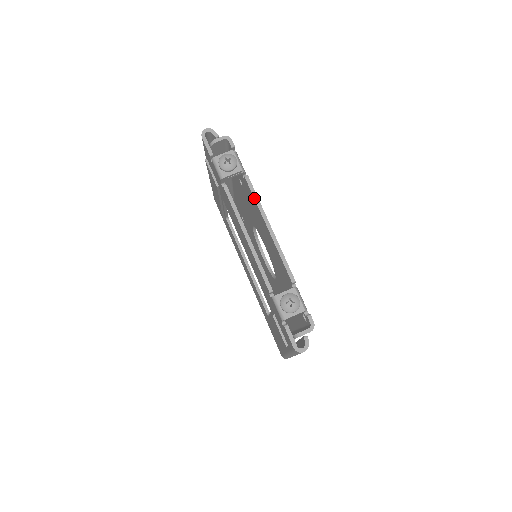
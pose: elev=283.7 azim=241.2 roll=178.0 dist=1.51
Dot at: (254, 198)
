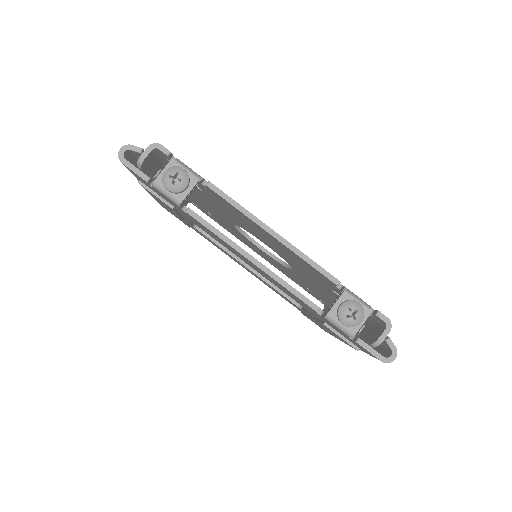
Dot at: (234, 207)
